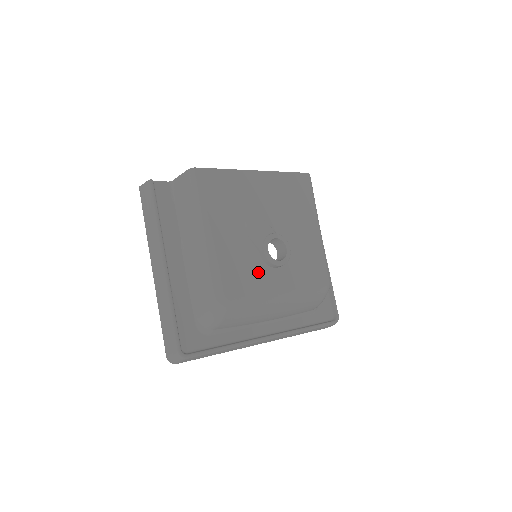
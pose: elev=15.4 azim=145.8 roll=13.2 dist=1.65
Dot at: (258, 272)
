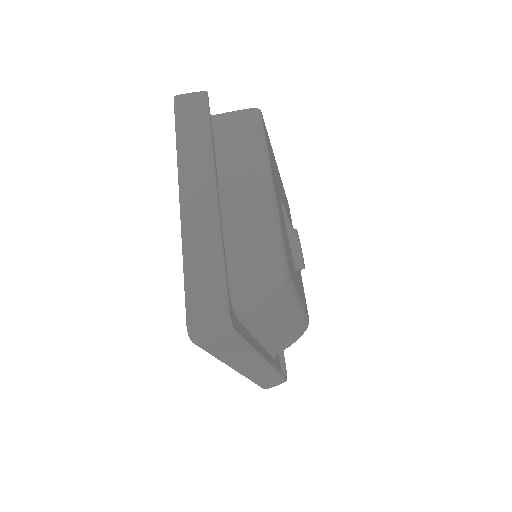
Dot at: occluded
